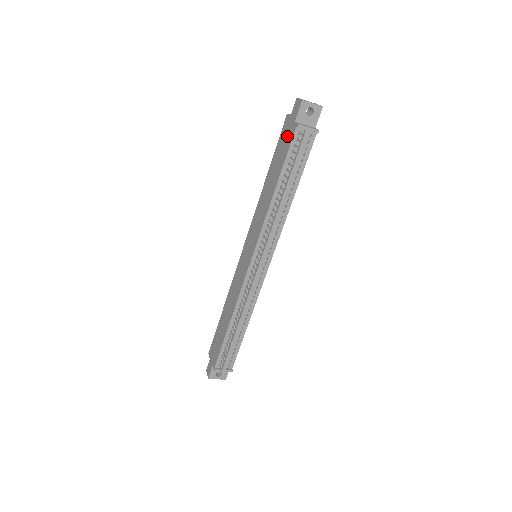
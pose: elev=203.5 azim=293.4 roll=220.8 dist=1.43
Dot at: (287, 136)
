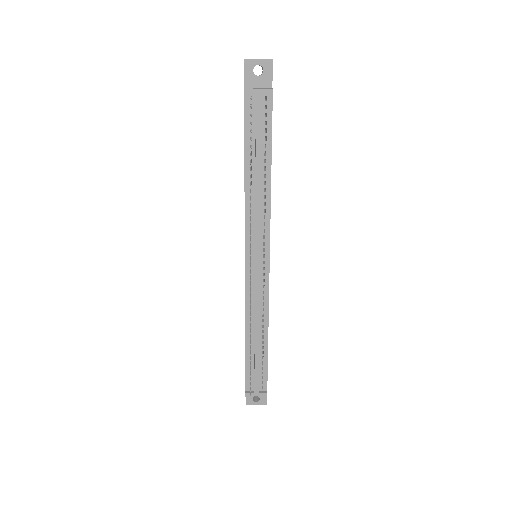
Dot at: occluded
